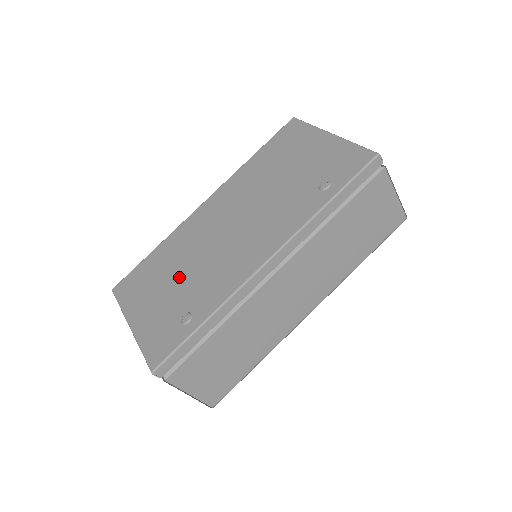
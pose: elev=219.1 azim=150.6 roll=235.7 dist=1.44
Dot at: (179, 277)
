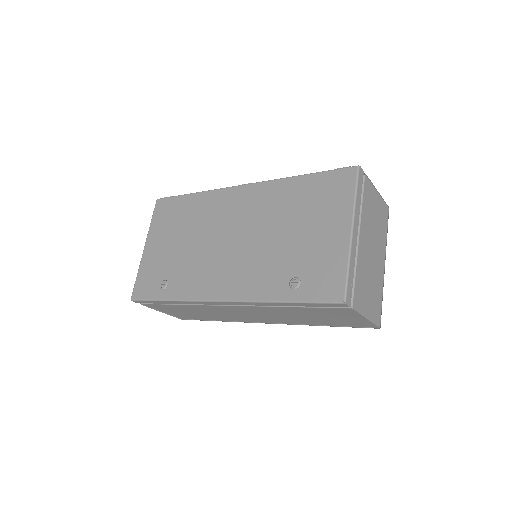
Dot at: (184, 243)
